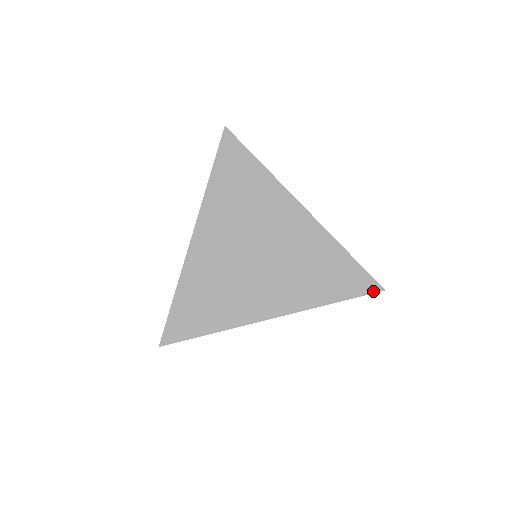
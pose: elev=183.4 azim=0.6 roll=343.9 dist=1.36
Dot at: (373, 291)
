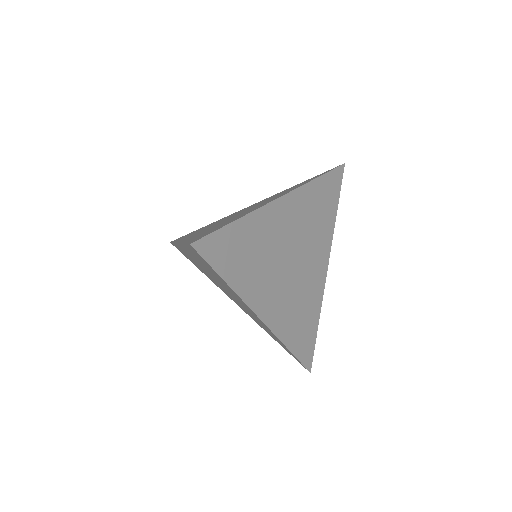
Dot at: (307, 366)
